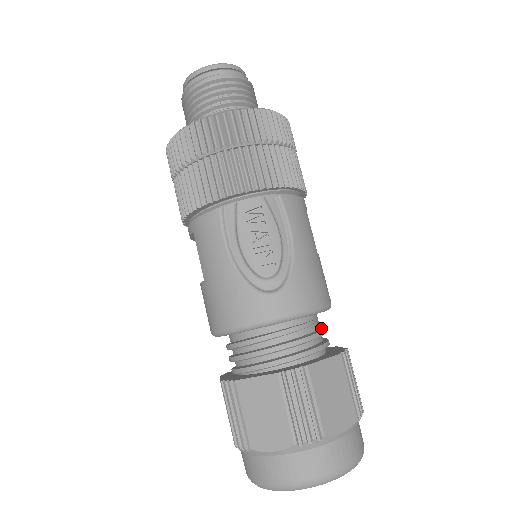
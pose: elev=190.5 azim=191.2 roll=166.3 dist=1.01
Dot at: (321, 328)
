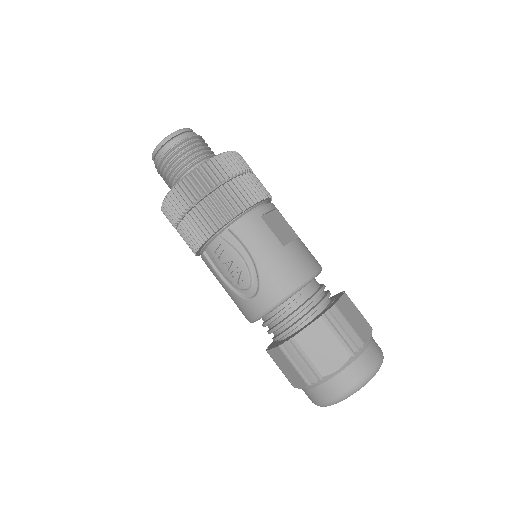
Dot at: (313, 294)
